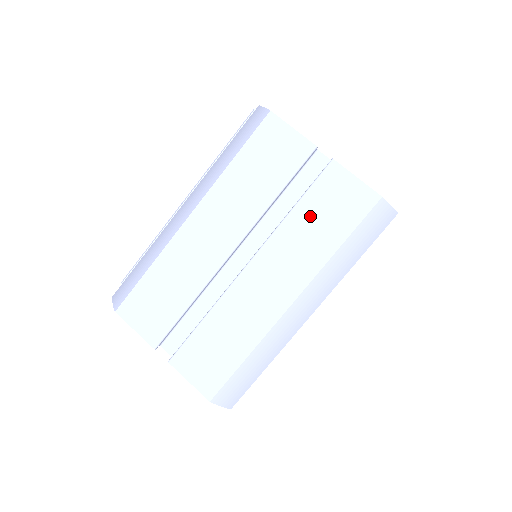
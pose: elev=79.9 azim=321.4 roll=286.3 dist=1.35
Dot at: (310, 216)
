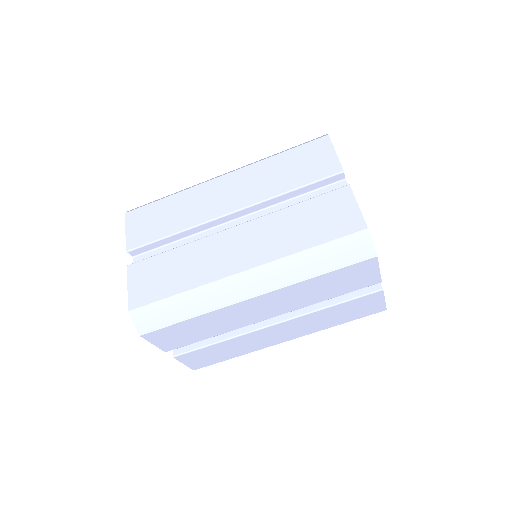
Dot at: (303, 215)
